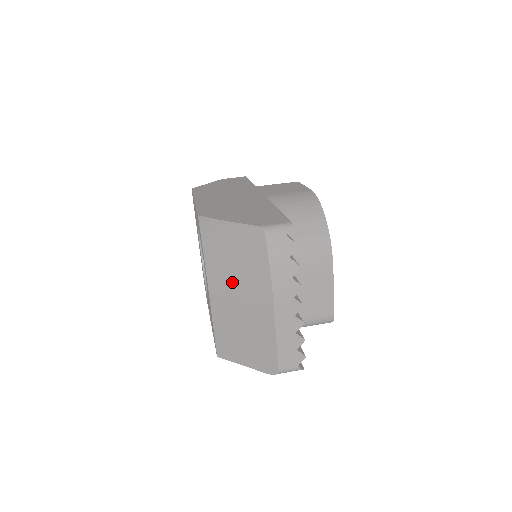
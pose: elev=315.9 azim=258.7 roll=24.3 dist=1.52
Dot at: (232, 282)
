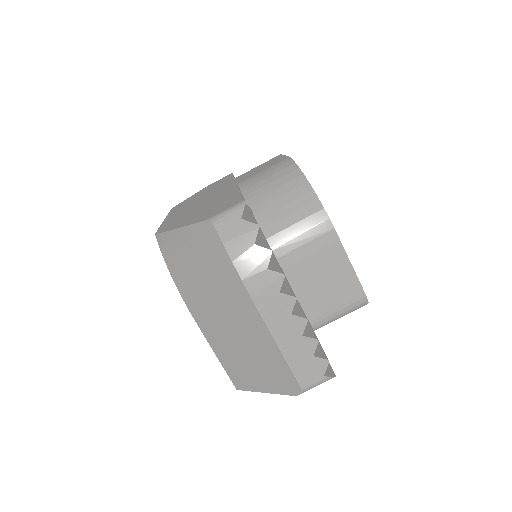
Dot at: (208, 298)
